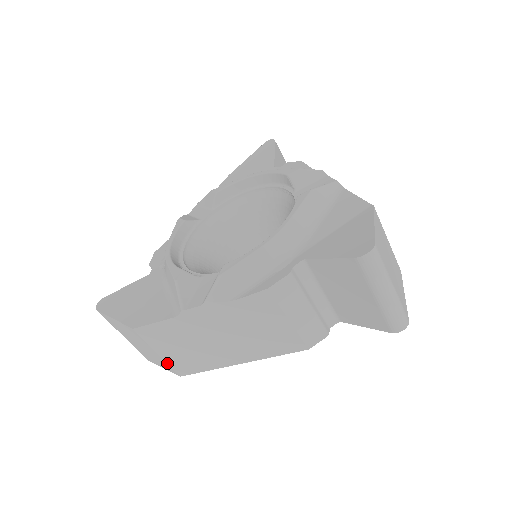
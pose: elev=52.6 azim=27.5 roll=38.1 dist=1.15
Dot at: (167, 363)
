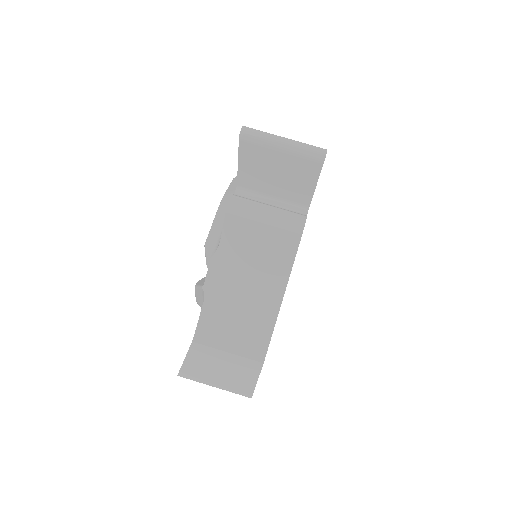
Dot at: (242, 357)
